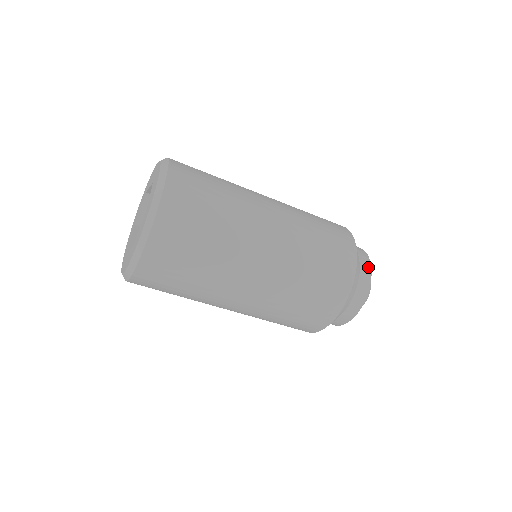
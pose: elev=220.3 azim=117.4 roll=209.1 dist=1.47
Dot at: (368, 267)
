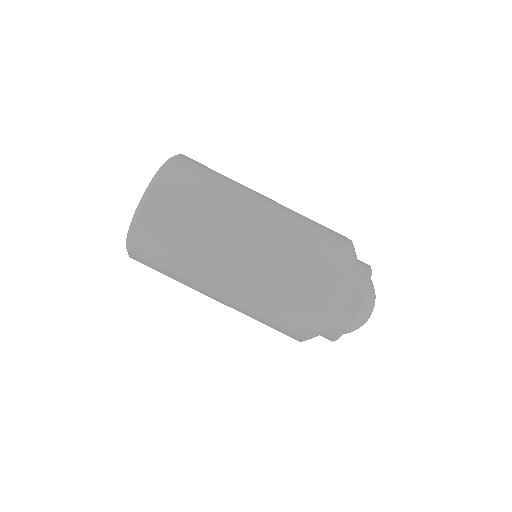
Dot at: occluded
